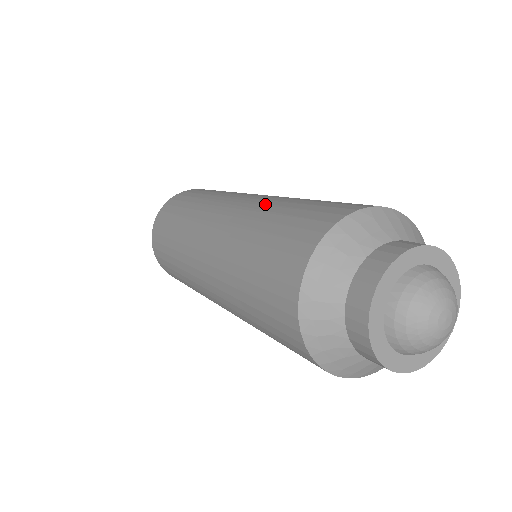
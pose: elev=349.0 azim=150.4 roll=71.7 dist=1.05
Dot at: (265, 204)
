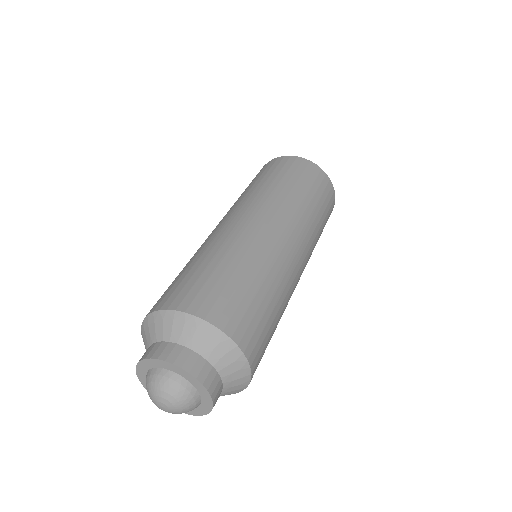
Dot at: occluded
